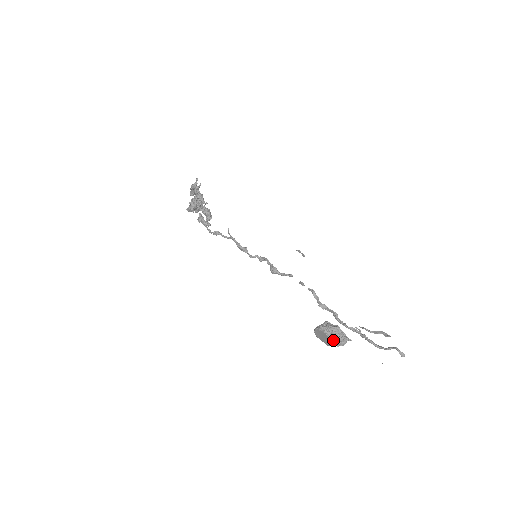
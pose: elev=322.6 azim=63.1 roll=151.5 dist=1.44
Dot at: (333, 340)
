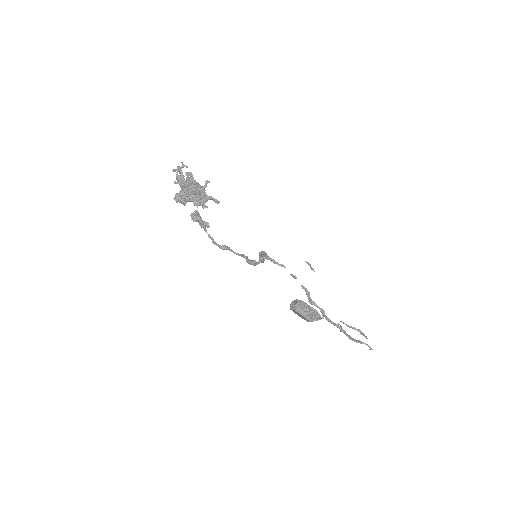
Dot at: occluded
